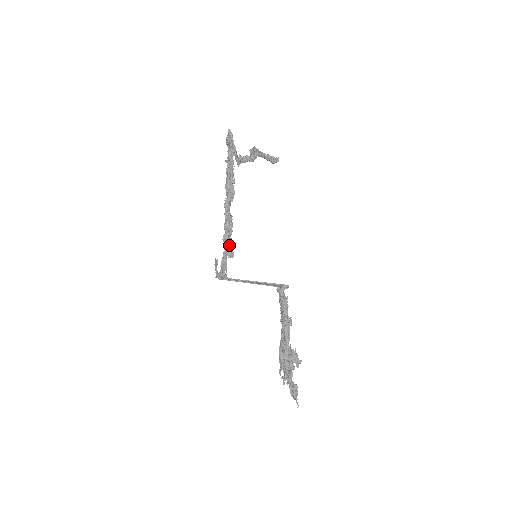
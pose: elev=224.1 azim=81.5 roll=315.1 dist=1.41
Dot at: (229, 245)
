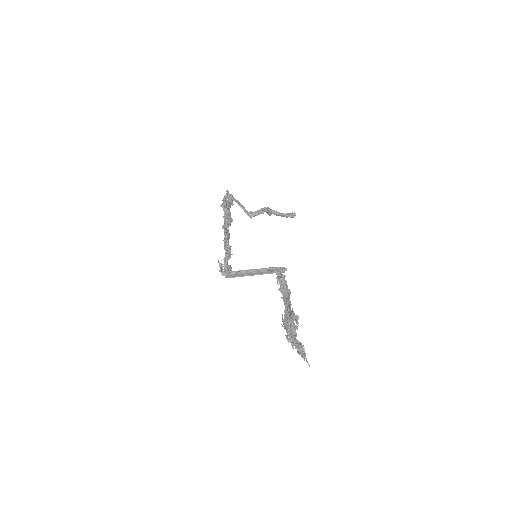
Dot at: (227, 249)
